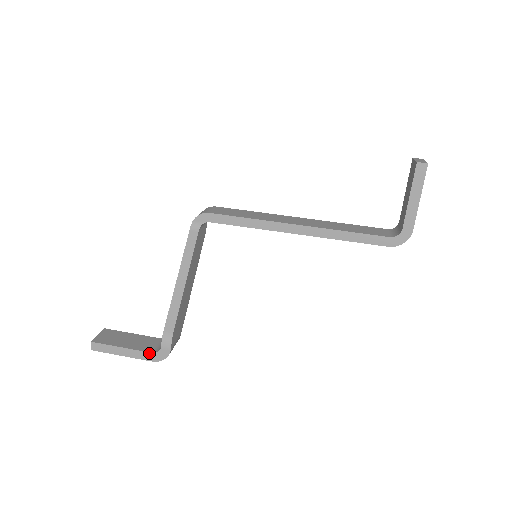
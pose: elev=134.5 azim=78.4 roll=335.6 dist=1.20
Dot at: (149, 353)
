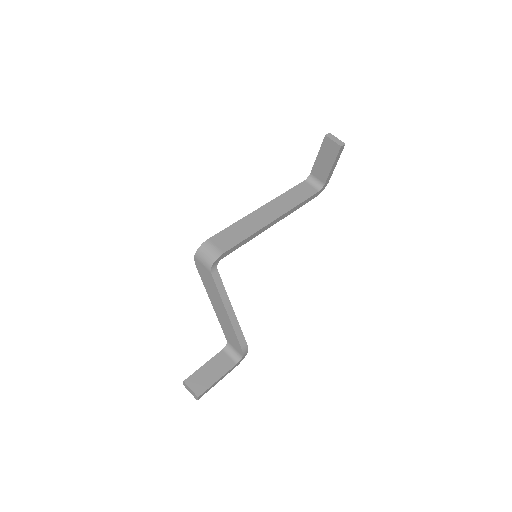
Dot at: (234, 366)
